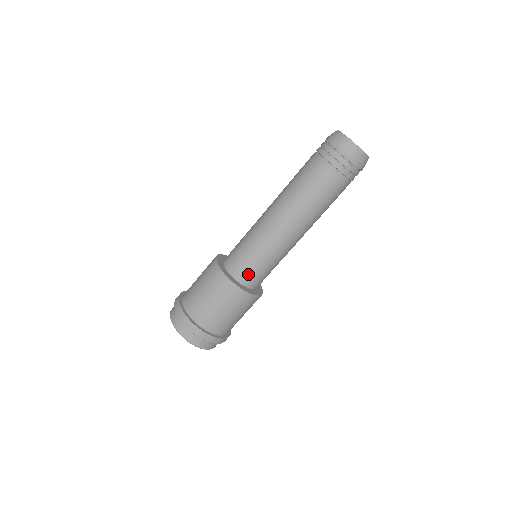
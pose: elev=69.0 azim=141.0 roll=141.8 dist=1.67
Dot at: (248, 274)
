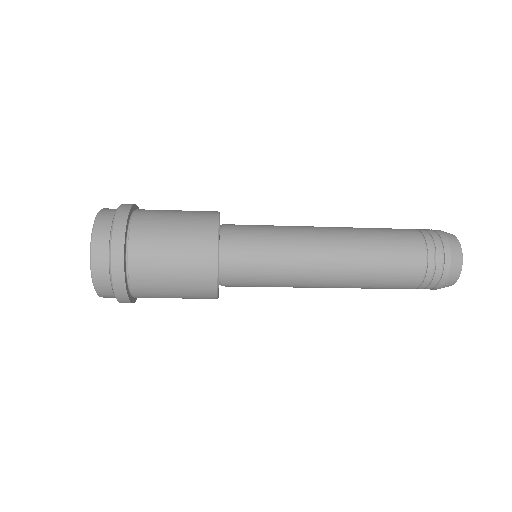
Dot at: occluded
